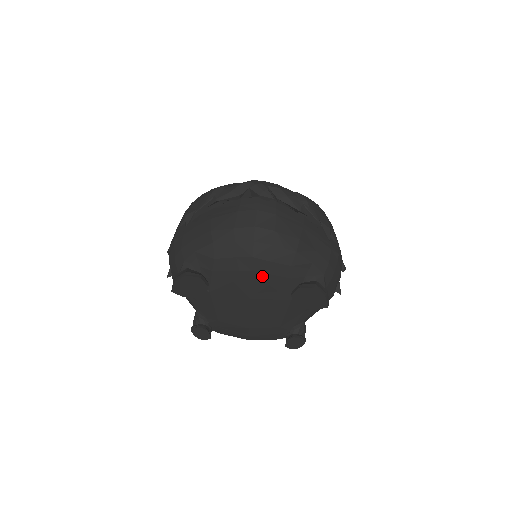
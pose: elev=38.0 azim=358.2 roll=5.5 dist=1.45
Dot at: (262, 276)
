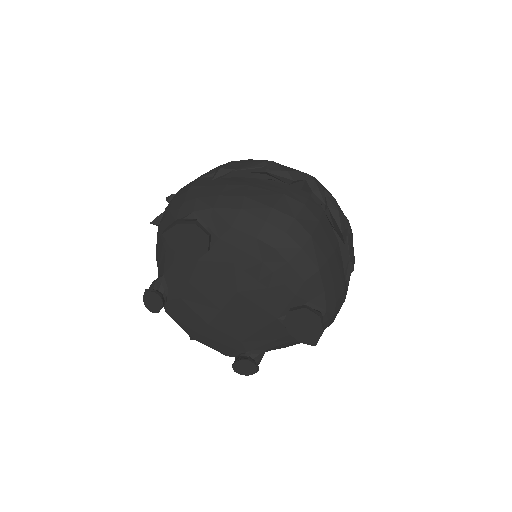
Dot at: (269, 274)
